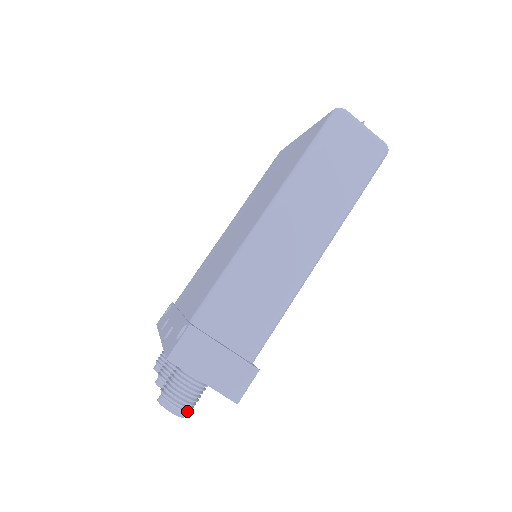
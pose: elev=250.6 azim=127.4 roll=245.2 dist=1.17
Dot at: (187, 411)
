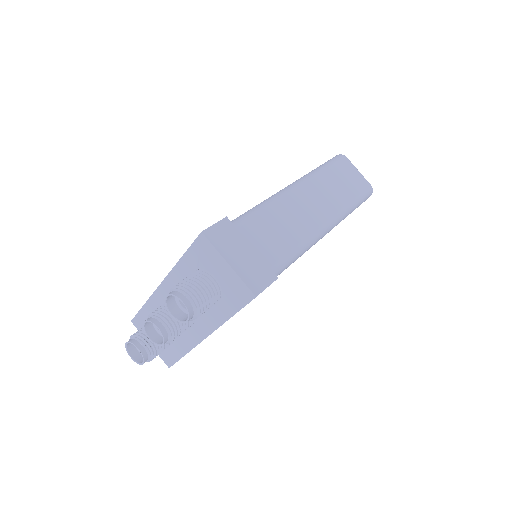
Dot at: (196, 309)
